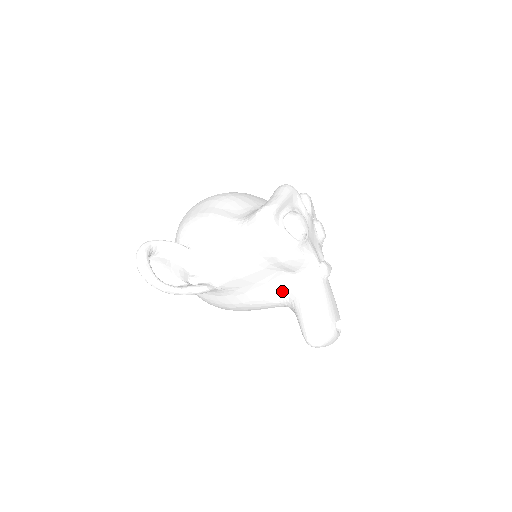
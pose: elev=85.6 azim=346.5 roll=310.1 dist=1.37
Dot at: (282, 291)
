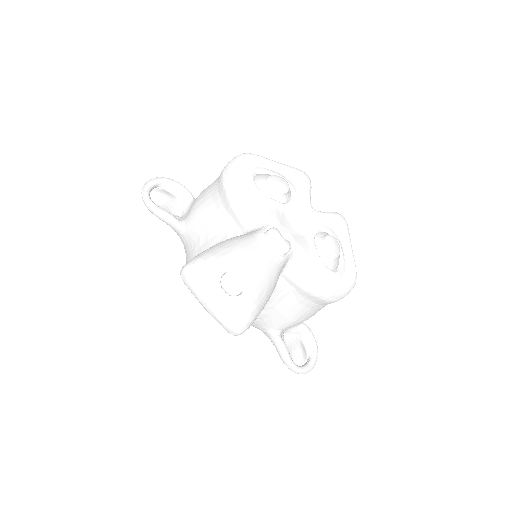
Dot at: occluded
